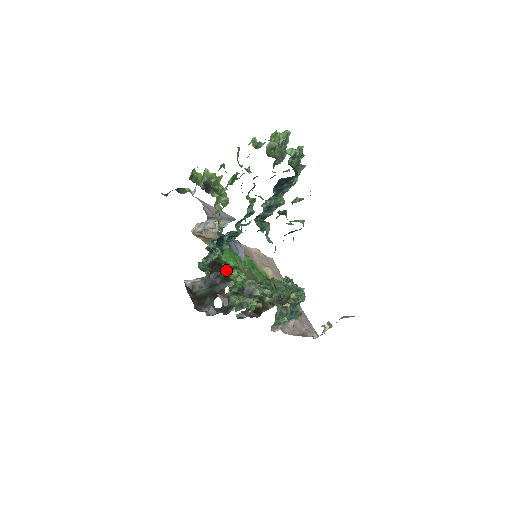
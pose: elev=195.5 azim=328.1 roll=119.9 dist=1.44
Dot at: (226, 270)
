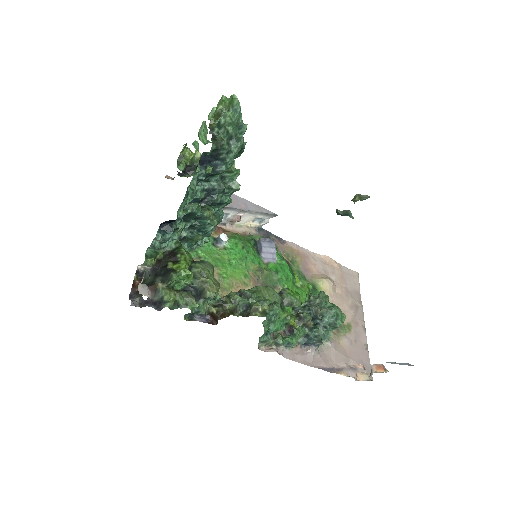
Dot at: (178, 261)
